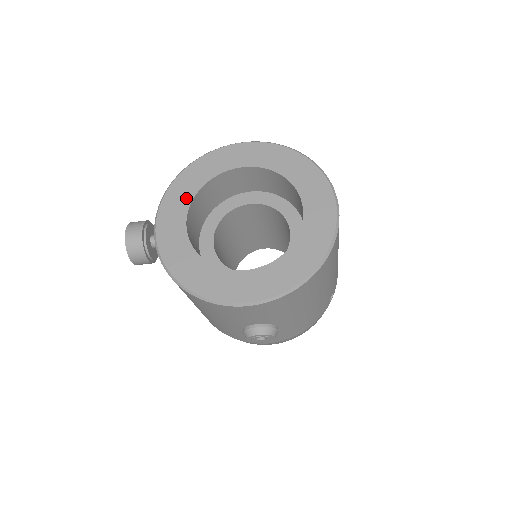
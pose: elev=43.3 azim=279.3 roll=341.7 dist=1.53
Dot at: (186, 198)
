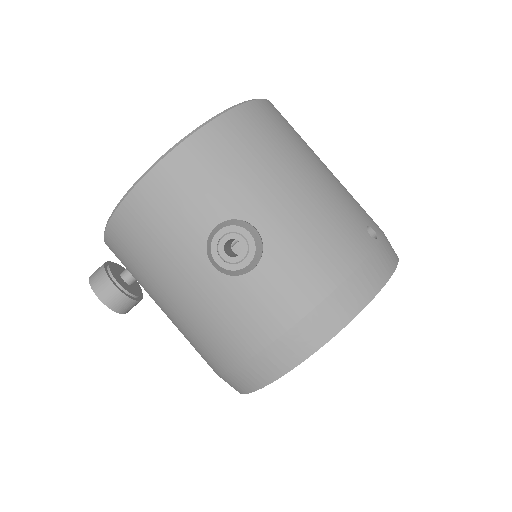
Dot at: occluded
